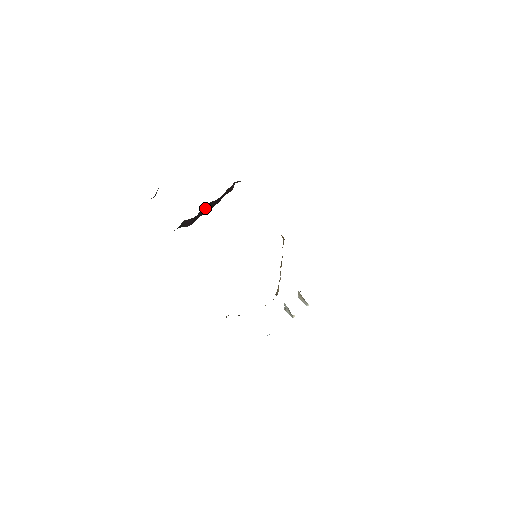
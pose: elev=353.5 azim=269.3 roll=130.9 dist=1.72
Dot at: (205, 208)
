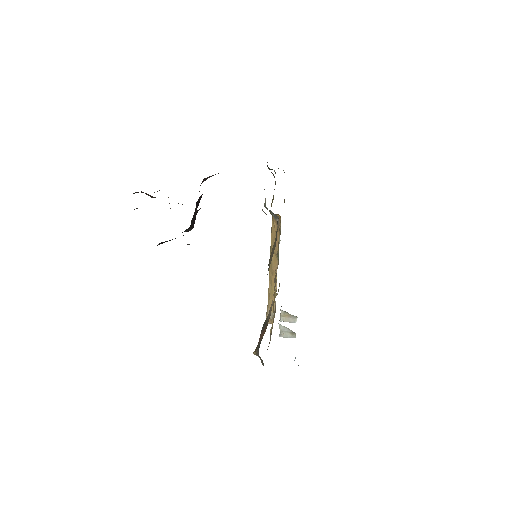
Dot at: (195, 208)
